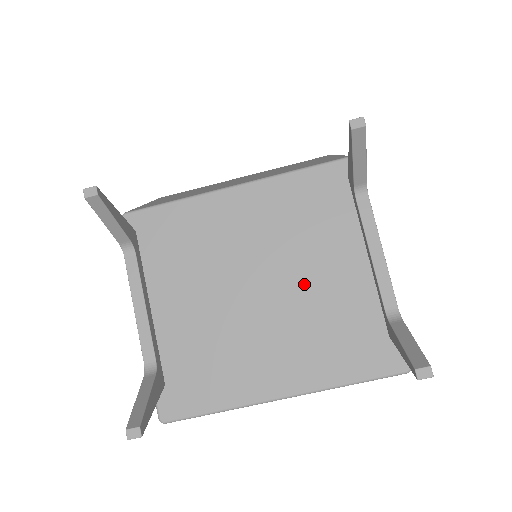
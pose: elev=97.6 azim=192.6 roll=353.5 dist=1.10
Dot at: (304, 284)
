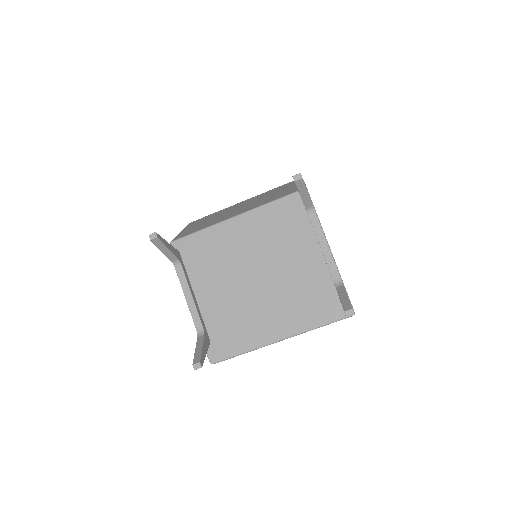
Dot at: (285, 271)
